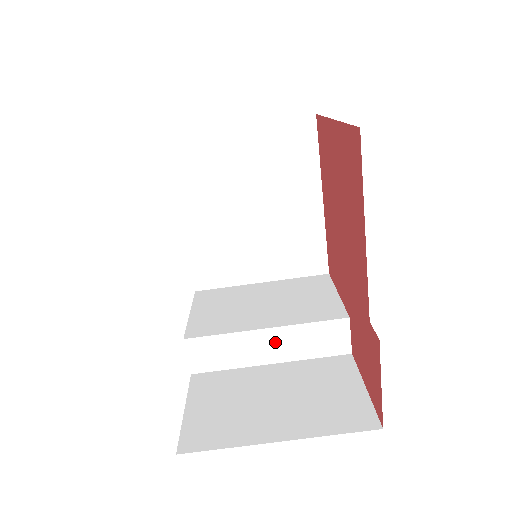
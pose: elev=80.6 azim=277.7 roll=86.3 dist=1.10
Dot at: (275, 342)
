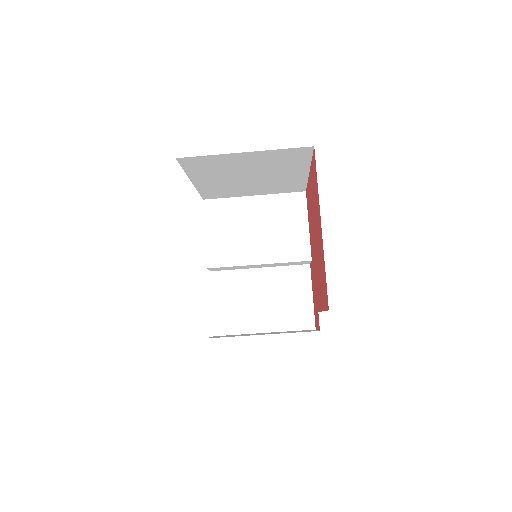
Dot at: (264, 265)
